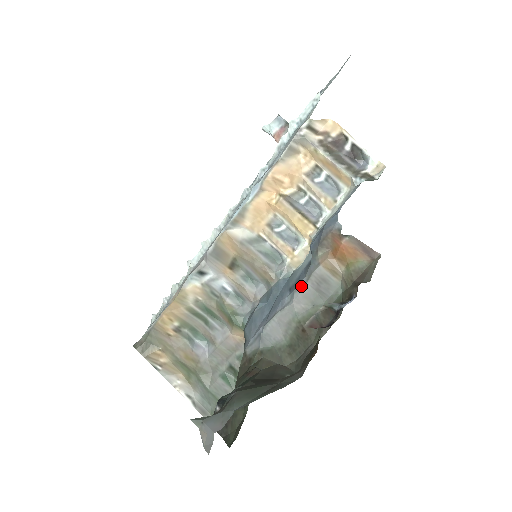
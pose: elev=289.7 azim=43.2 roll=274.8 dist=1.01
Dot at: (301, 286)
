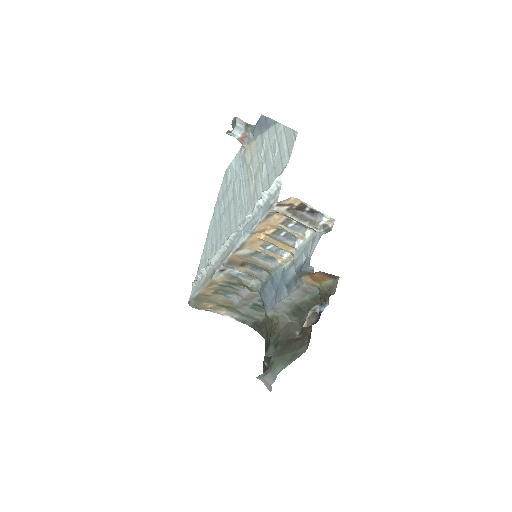
Dot at: (294, 290)
